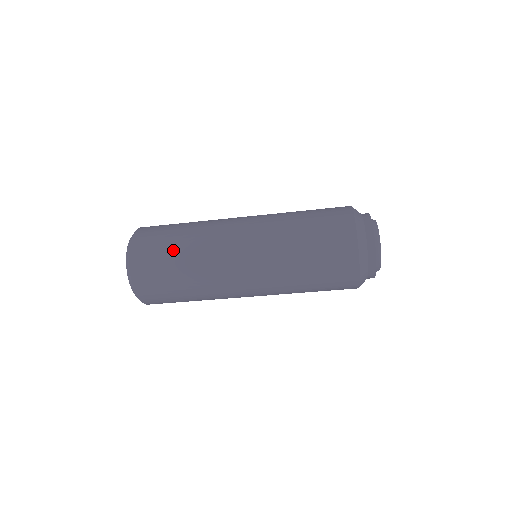
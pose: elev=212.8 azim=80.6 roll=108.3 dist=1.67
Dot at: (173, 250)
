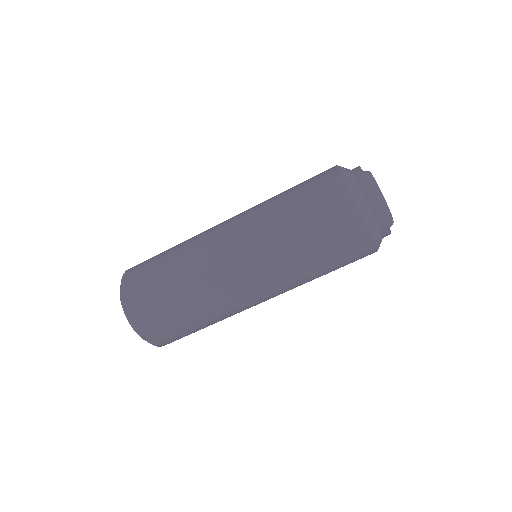
Dot at: (170, 295)
